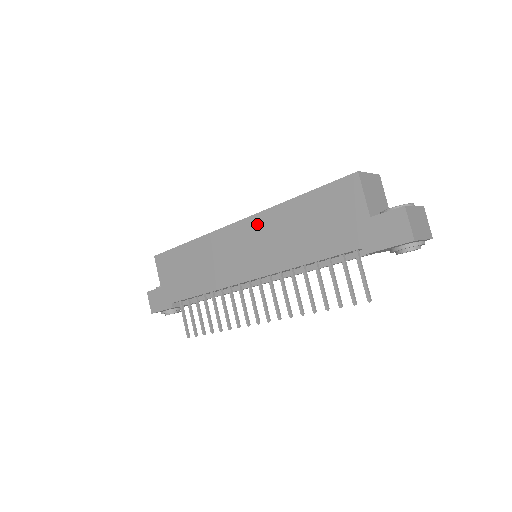
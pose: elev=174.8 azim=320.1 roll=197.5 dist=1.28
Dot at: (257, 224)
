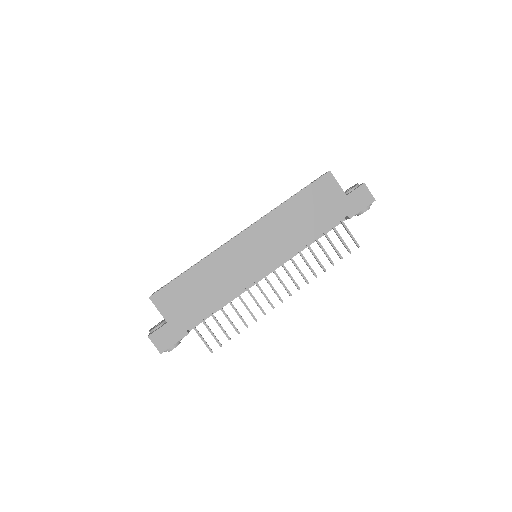
Dot at: (263, 227)
